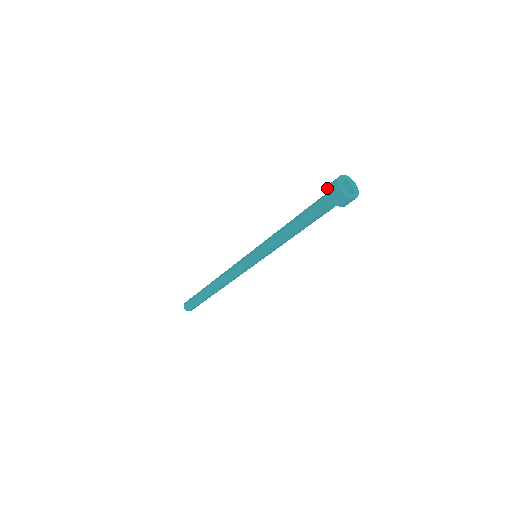
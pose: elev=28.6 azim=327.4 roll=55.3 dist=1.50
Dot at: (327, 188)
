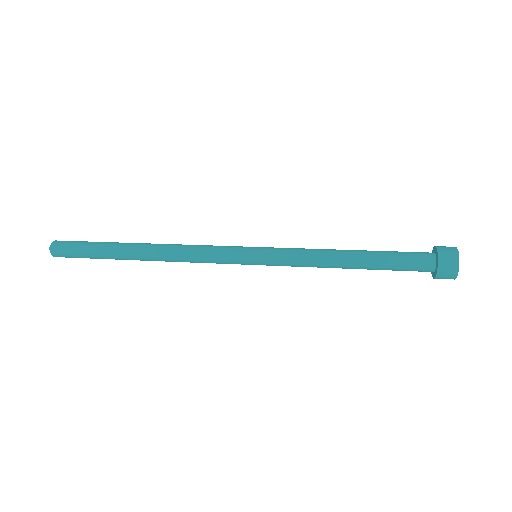
Dot at: (439, 266)
